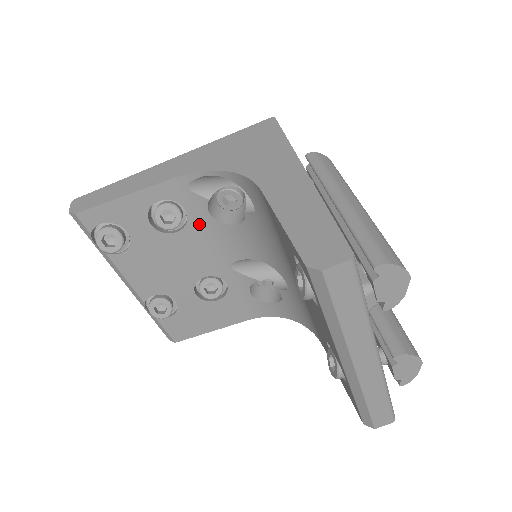
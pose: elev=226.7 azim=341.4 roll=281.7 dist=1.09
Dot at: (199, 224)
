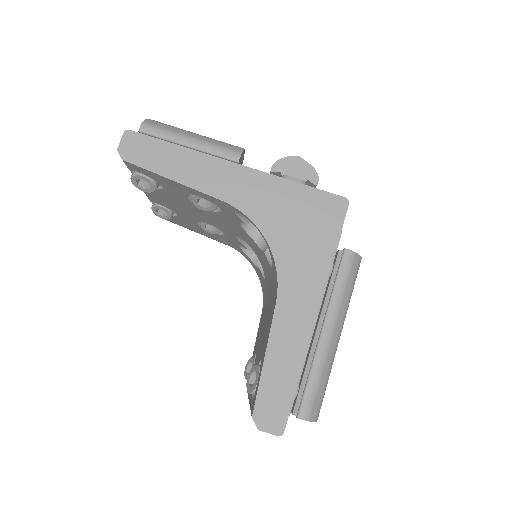
Dot at: (227, 218)
